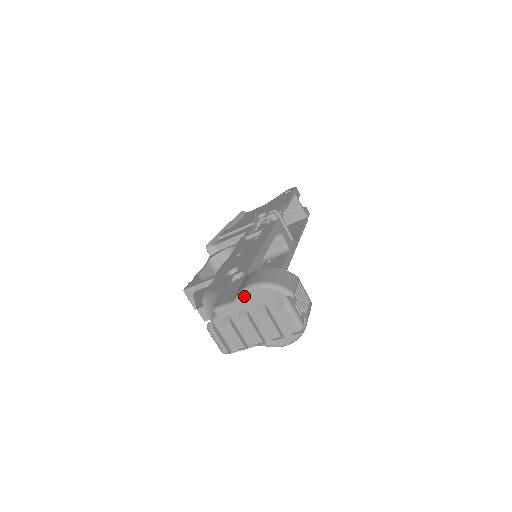
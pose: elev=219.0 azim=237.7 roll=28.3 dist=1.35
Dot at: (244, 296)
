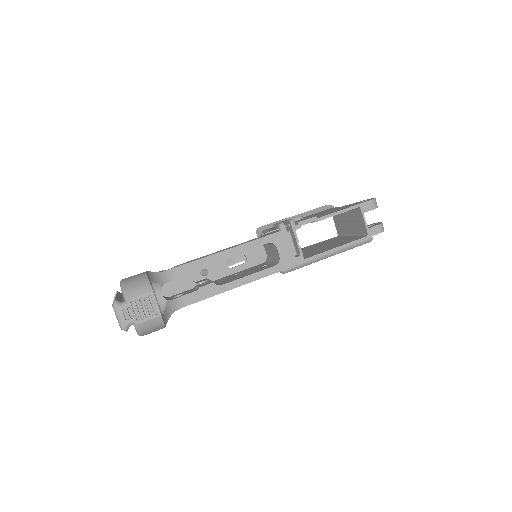
Dot at: occluded
